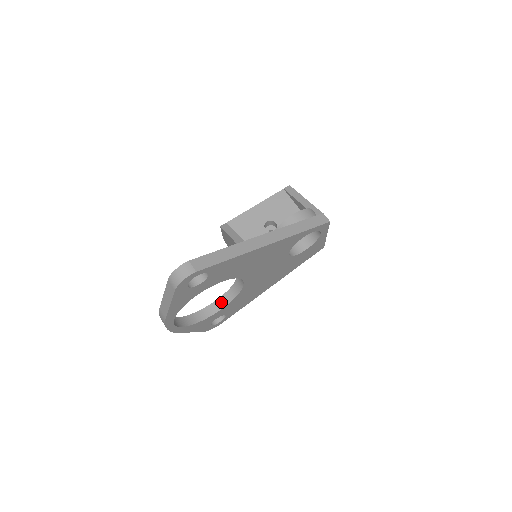
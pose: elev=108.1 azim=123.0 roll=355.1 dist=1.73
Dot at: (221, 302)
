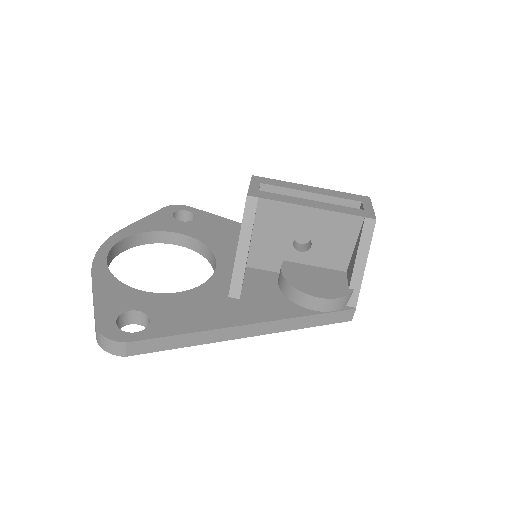
Dot at: (189, 242)
